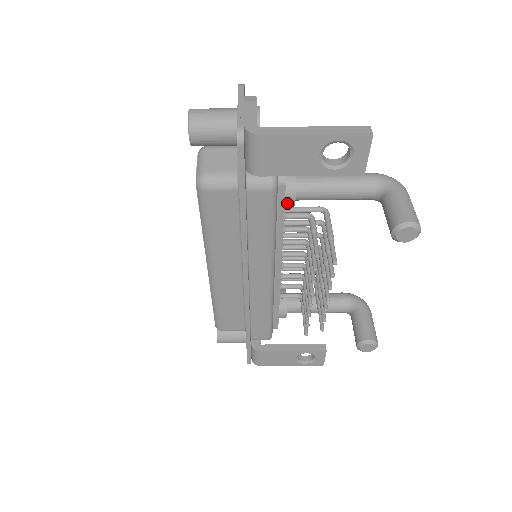
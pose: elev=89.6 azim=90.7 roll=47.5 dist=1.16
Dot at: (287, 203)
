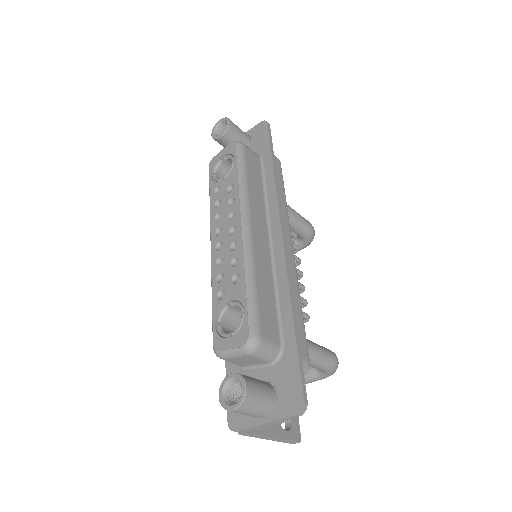
Dot at: occluded
